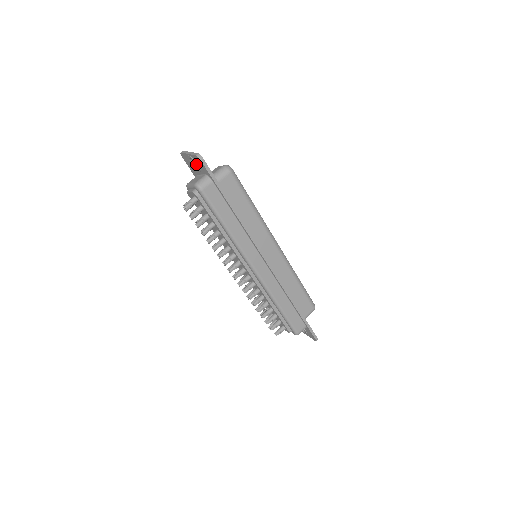
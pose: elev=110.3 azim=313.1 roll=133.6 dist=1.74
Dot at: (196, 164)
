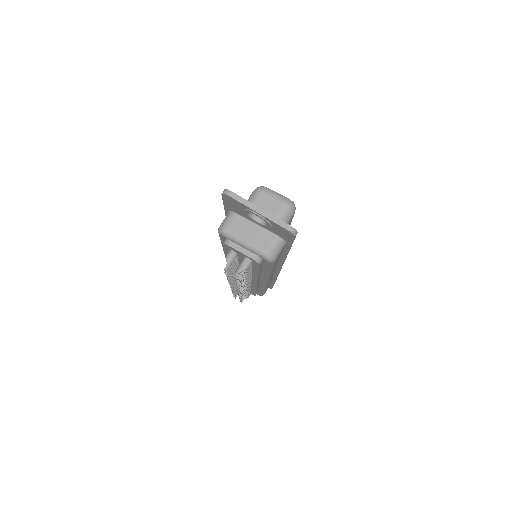
Dot at: (268, 225)
